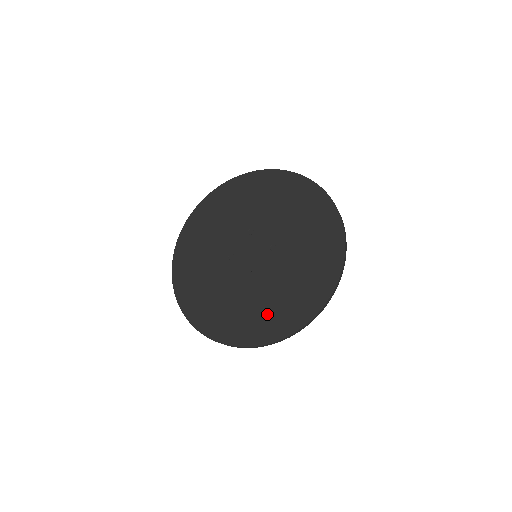
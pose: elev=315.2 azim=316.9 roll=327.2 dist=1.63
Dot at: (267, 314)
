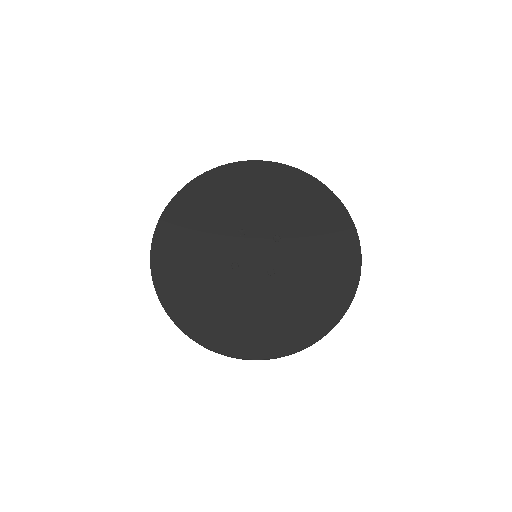
Dot at: (202, 304)
